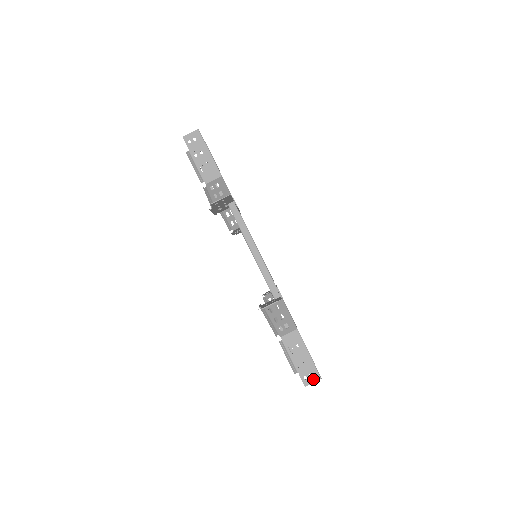
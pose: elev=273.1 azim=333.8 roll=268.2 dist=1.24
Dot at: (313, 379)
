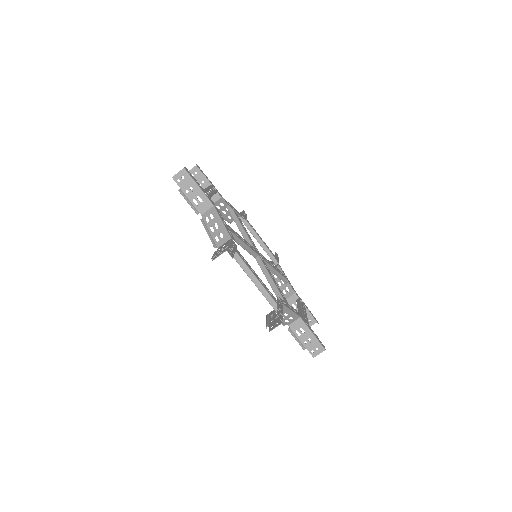
Dot at: (319, 351)
